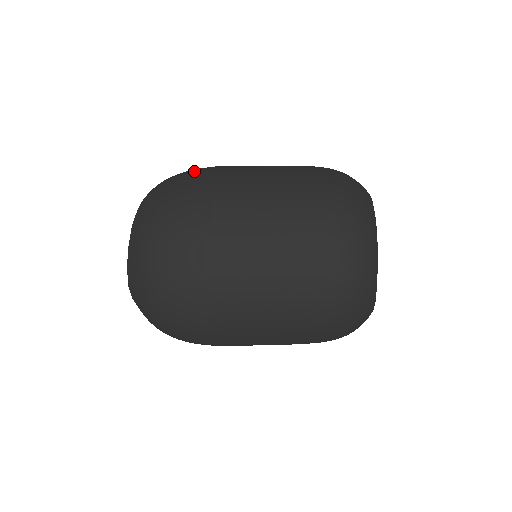
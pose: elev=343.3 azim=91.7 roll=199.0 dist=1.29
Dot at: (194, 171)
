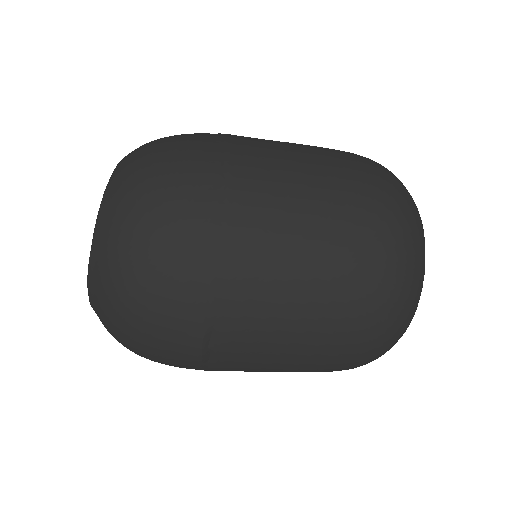
Dot at: (195, 134)
